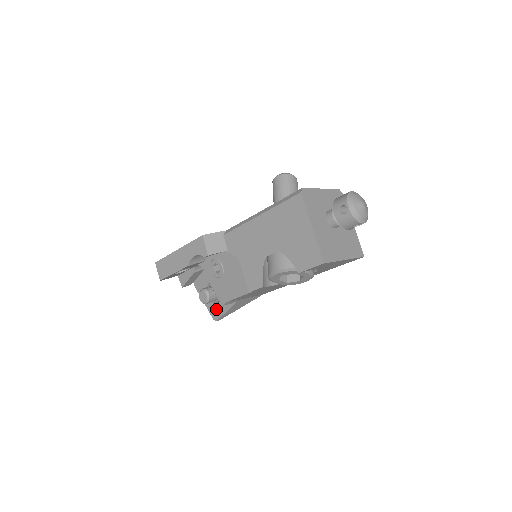
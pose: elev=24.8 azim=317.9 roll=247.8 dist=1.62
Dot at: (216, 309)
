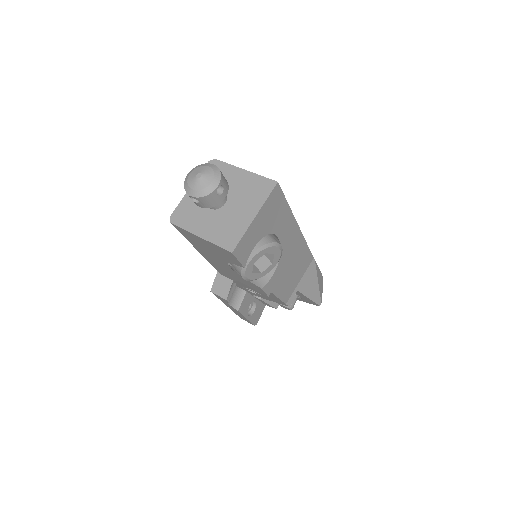
Dot at: occluded
